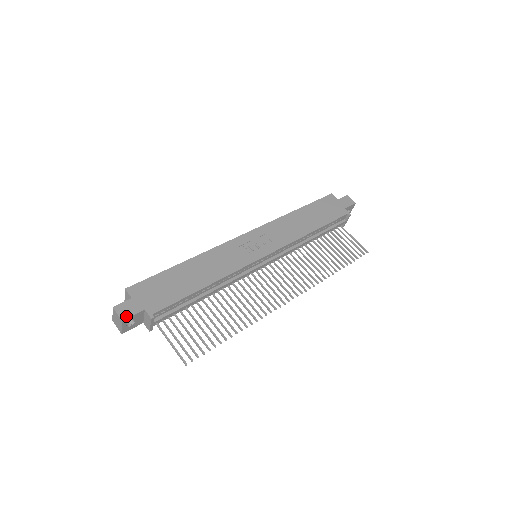
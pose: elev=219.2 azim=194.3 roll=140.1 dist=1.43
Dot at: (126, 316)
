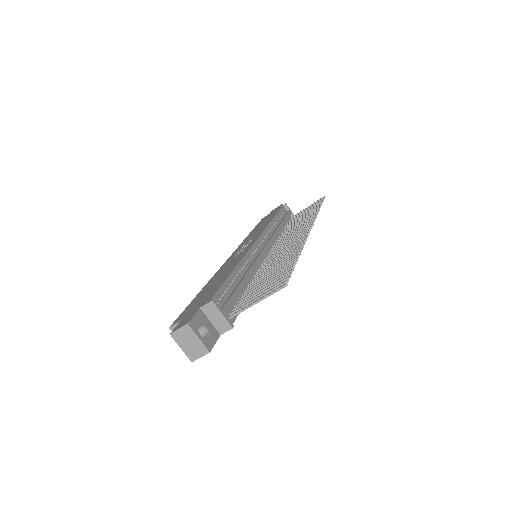
Dot at: (188, 321)
